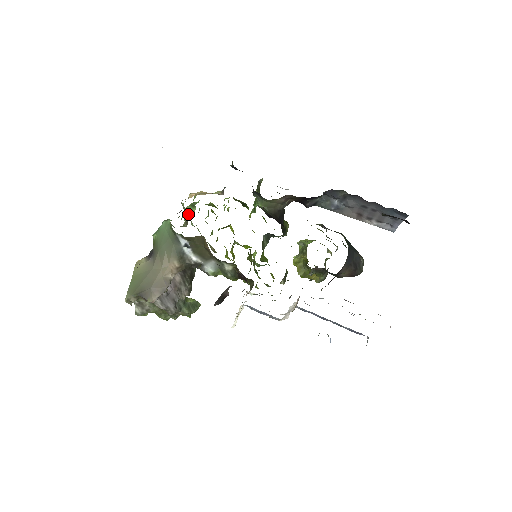
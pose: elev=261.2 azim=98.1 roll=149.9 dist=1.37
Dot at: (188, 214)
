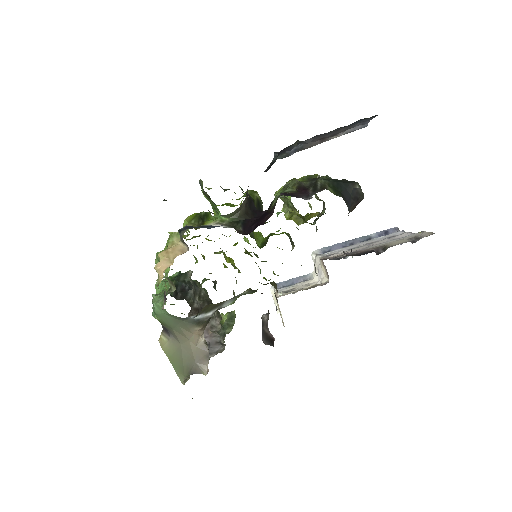
Dot at: (165, 272)
